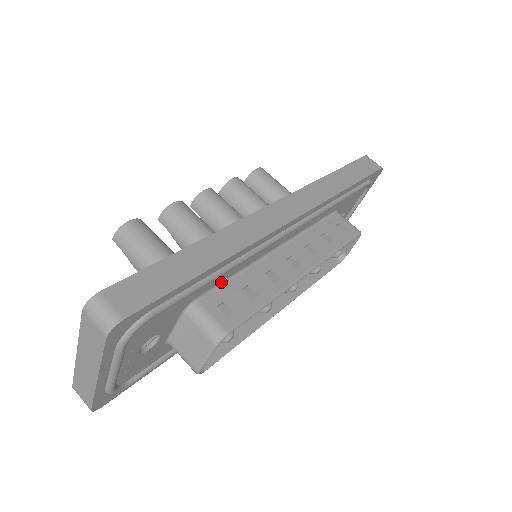
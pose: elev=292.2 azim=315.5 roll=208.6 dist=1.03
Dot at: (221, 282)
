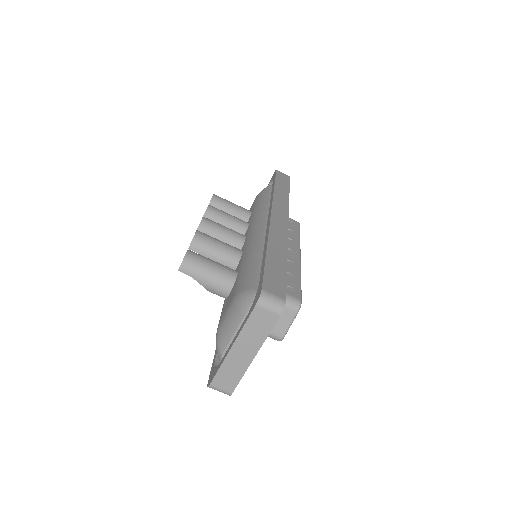
Dot at: occluded
